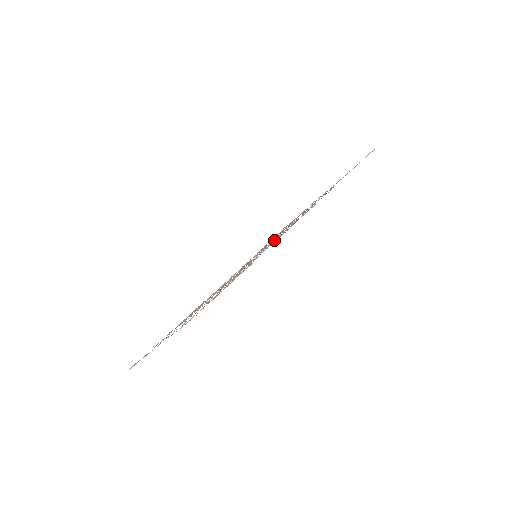
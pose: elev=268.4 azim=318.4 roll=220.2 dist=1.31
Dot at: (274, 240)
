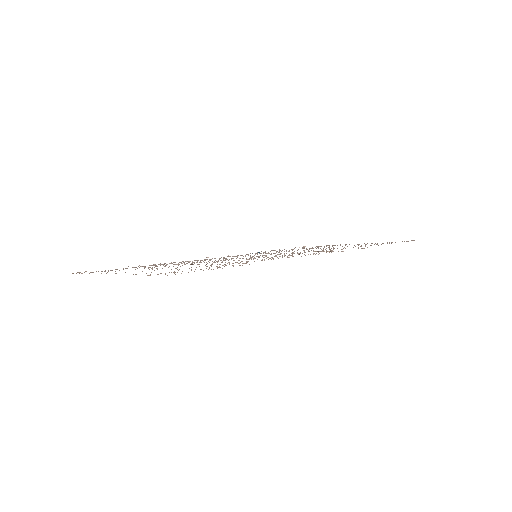
Dot at: (282, 255)
